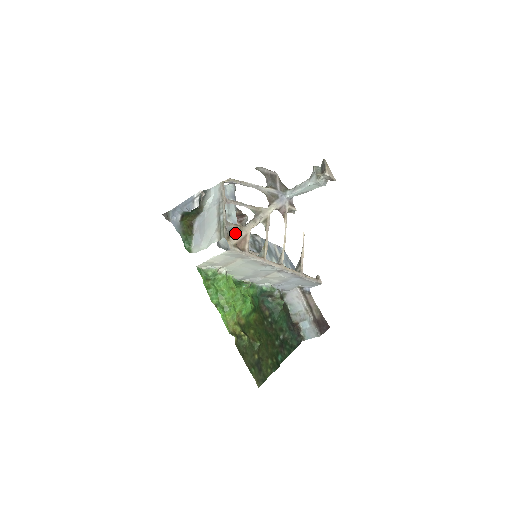
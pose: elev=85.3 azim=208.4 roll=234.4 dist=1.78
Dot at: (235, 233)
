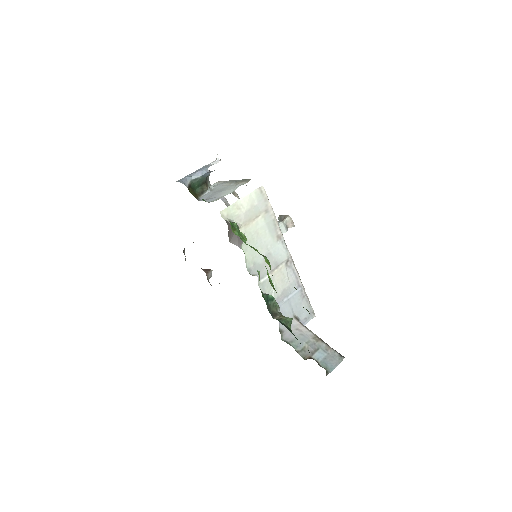
Dot at: occluded
